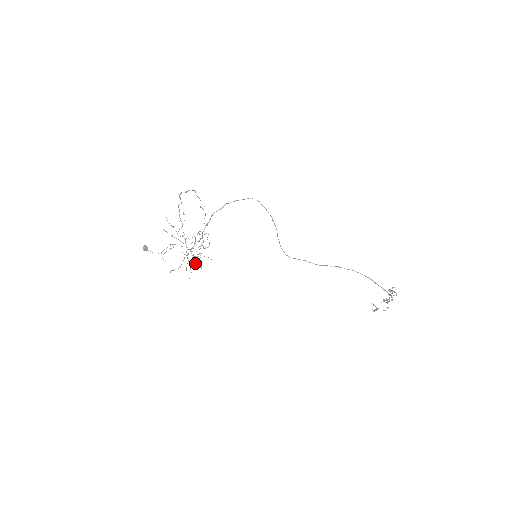
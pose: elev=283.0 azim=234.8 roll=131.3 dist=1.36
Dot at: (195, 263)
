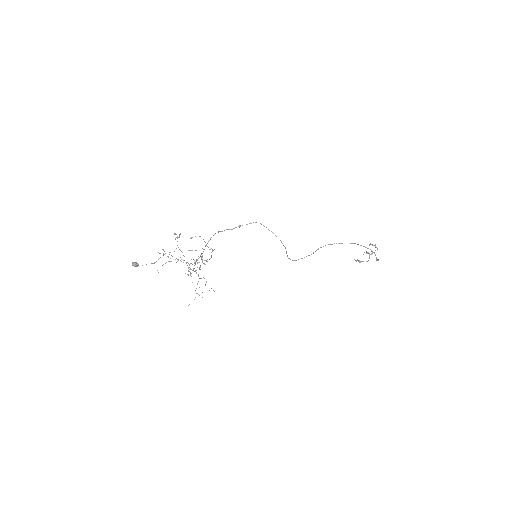
Dot at: occluded
